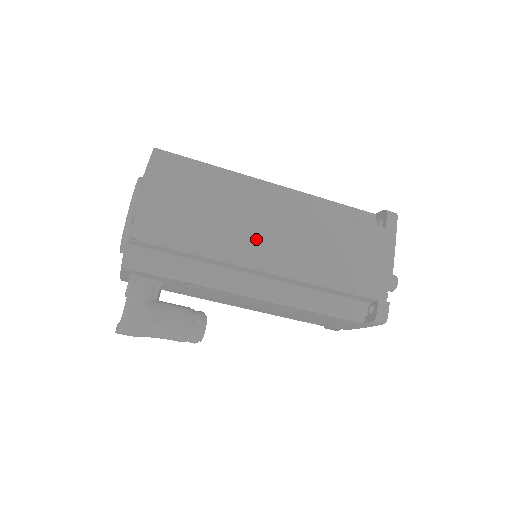
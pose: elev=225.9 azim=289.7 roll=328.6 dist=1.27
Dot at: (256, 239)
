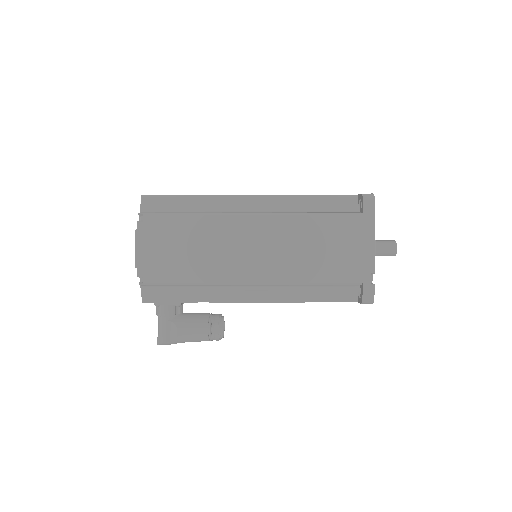
Dot at: (239, 259)
